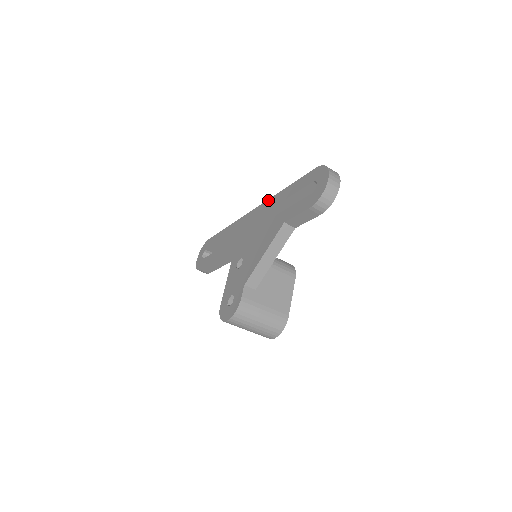
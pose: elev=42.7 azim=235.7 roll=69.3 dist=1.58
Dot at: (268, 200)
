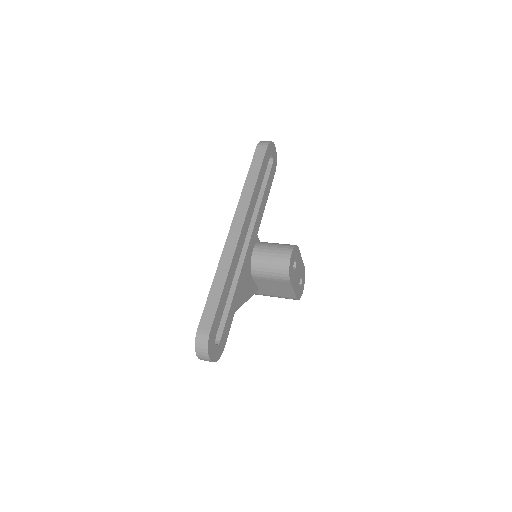
Dot at: (221, 256)
